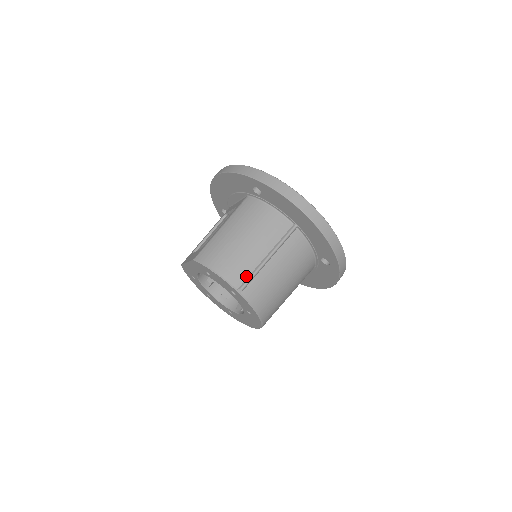
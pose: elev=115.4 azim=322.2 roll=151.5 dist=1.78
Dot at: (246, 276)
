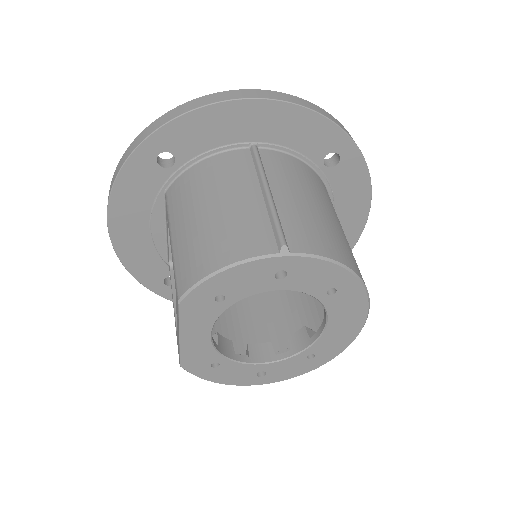
Dot at: (269, 231)
